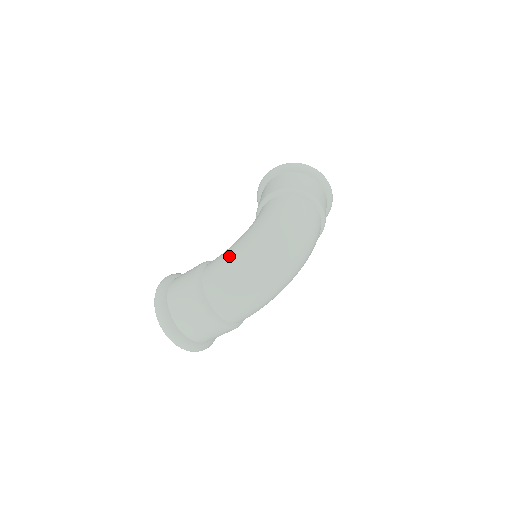
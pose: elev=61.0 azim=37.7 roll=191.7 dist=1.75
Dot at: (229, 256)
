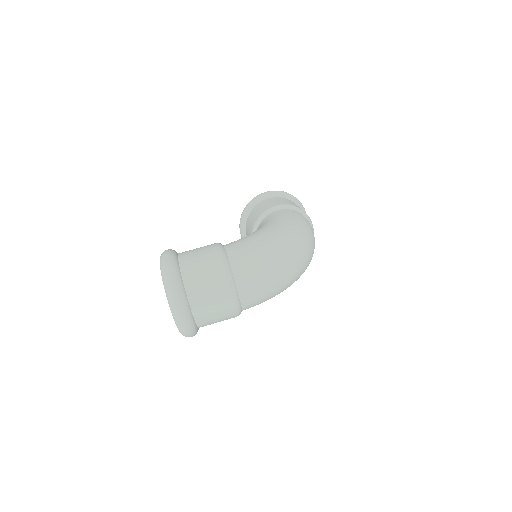
Dot at: (257, 239)
